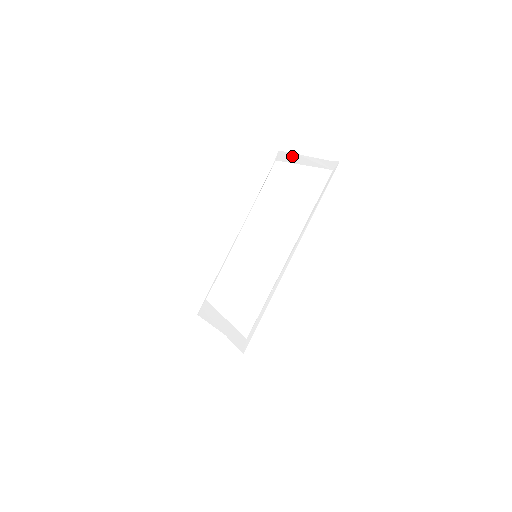
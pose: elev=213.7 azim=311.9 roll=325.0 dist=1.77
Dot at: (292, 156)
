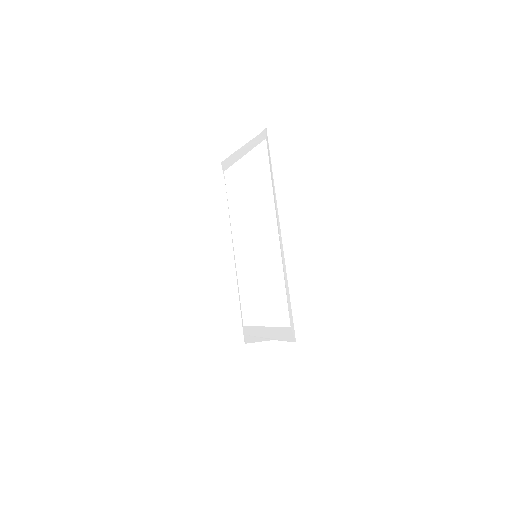
Dot at: (232, 157)
